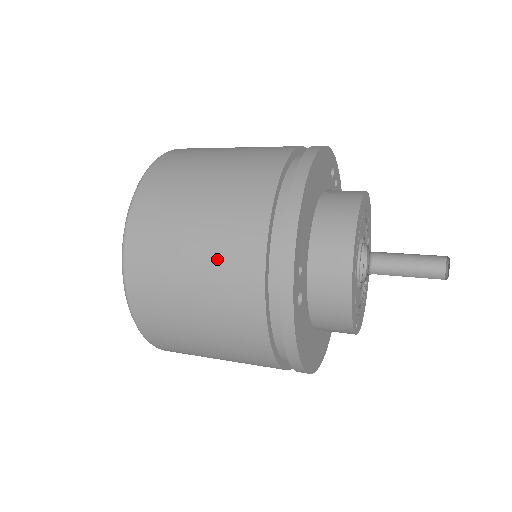
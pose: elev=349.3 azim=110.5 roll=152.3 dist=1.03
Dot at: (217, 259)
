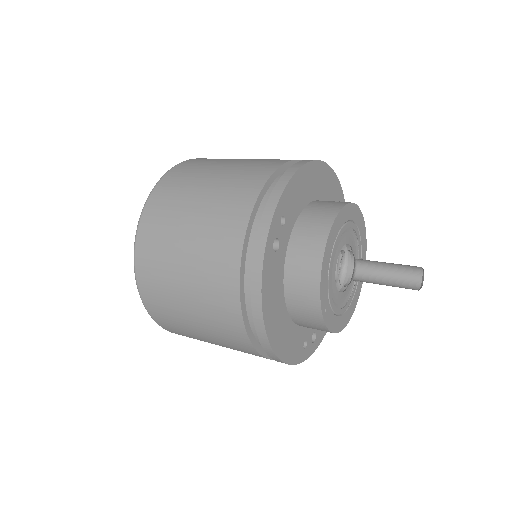
Dot at: (219, 199)
